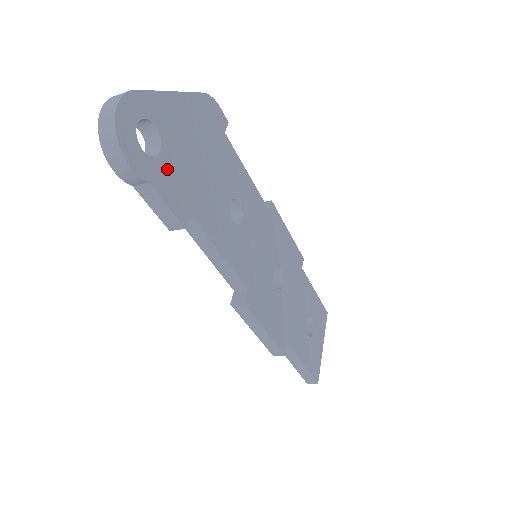
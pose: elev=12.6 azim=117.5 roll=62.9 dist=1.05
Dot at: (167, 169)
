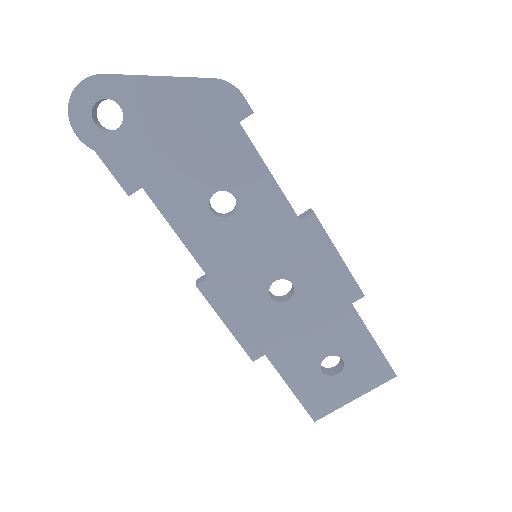
Dot at: (123, 144)
